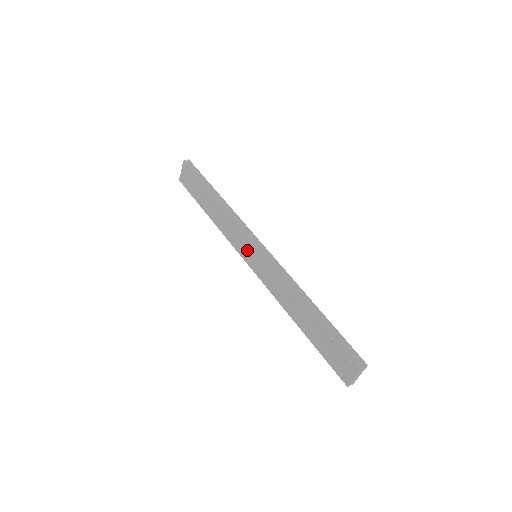
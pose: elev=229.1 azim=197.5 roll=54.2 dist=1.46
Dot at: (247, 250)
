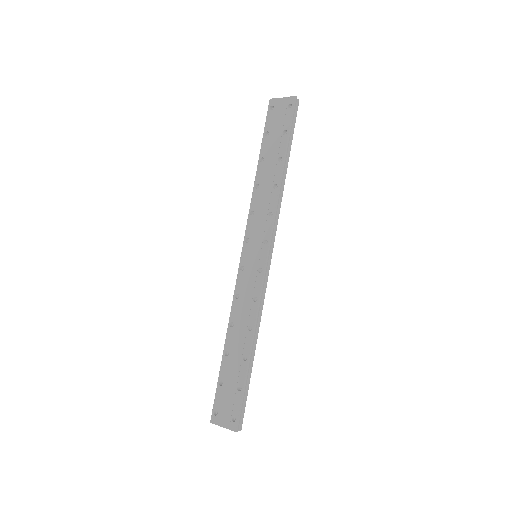
Dot at: (256, 244)
